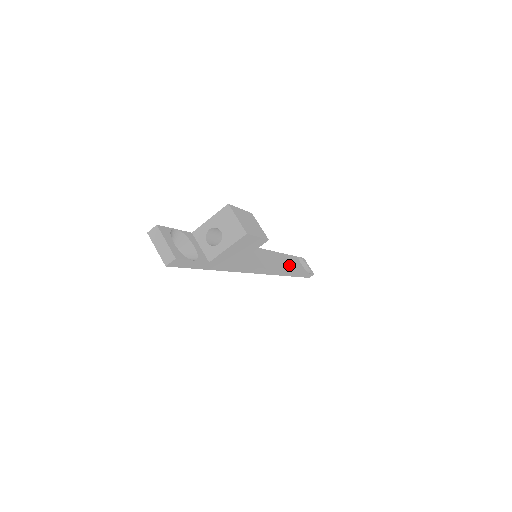
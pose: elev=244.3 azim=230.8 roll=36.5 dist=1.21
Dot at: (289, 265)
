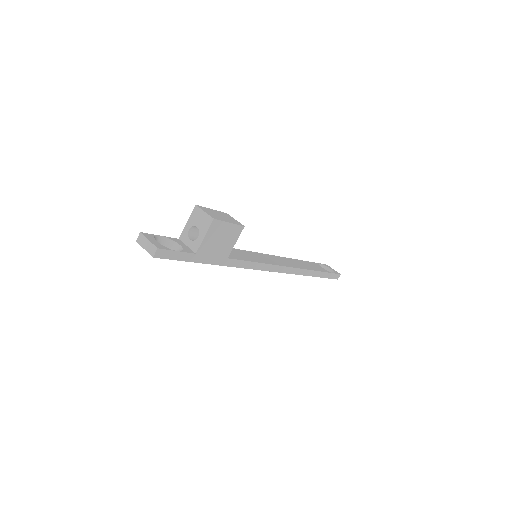
Dot at: (303, 266)
